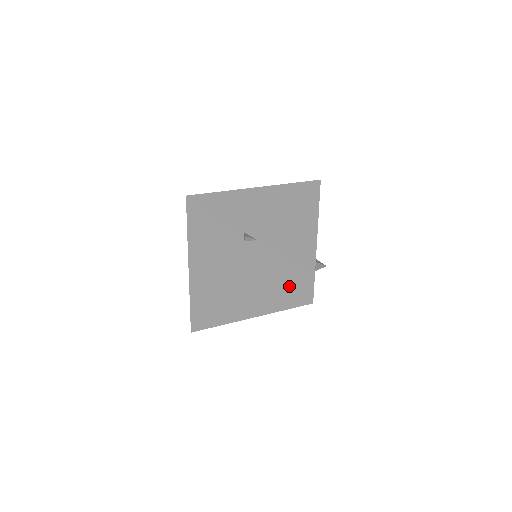
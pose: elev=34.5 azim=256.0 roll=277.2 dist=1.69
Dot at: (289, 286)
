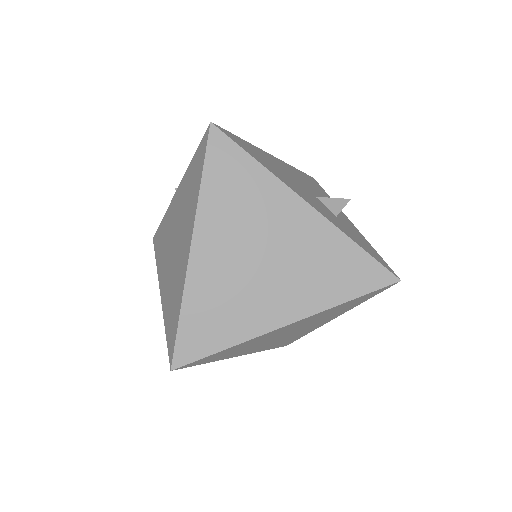
Dot at: (197, 152)
